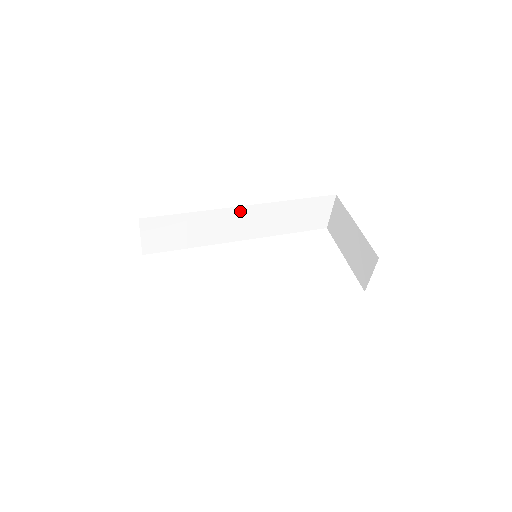
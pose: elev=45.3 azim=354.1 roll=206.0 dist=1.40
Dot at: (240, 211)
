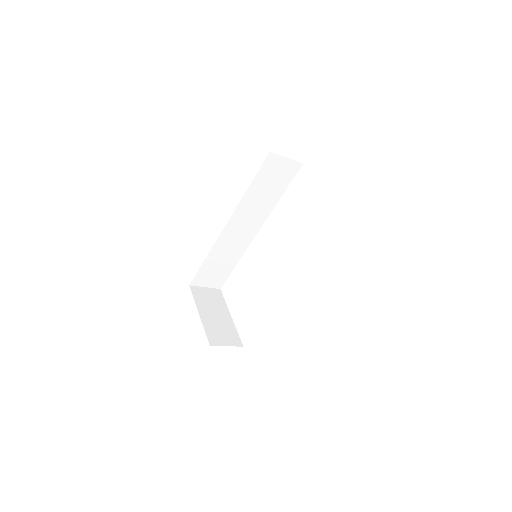
Dot at: (229, 228)
